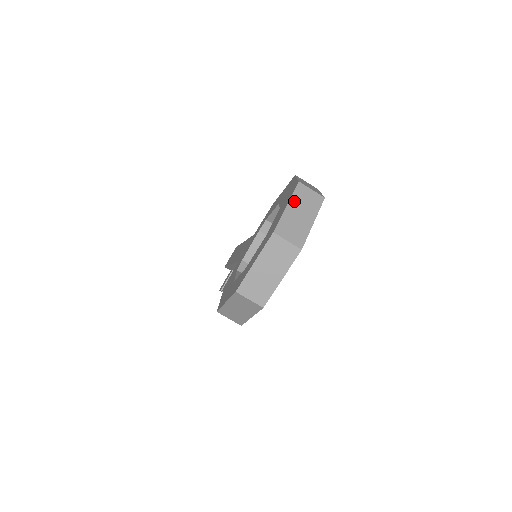
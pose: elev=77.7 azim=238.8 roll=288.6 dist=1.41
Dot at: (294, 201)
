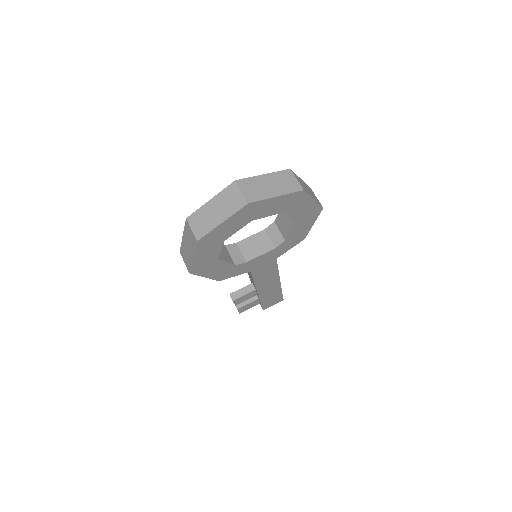
Dot at: (273, 176)
